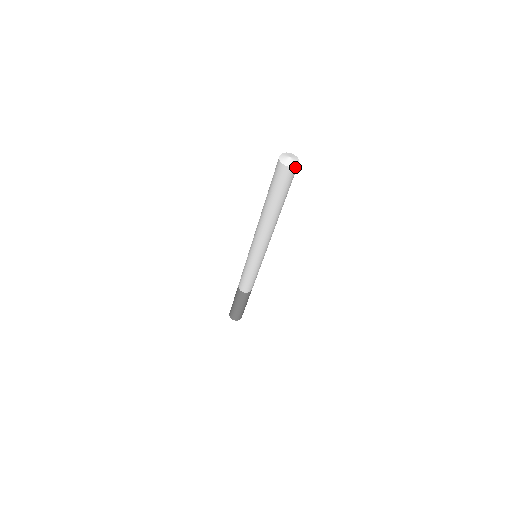
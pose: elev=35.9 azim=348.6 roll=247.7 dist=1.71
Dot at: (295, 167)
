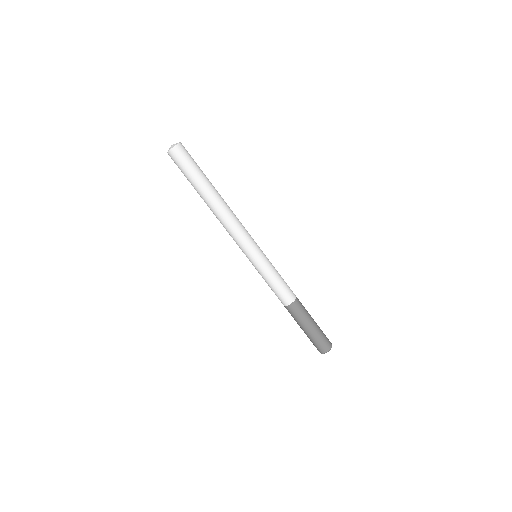
Dot at: (179, 145)
